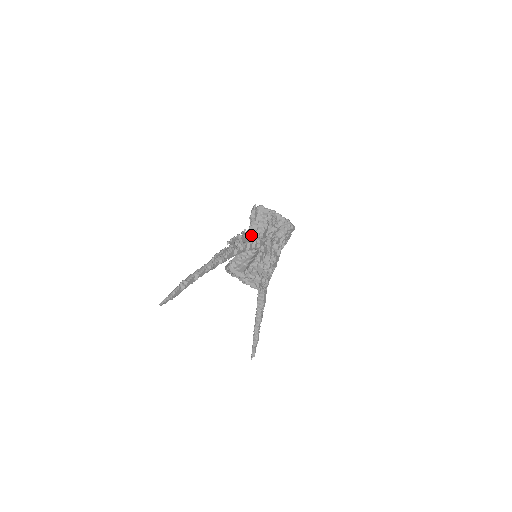
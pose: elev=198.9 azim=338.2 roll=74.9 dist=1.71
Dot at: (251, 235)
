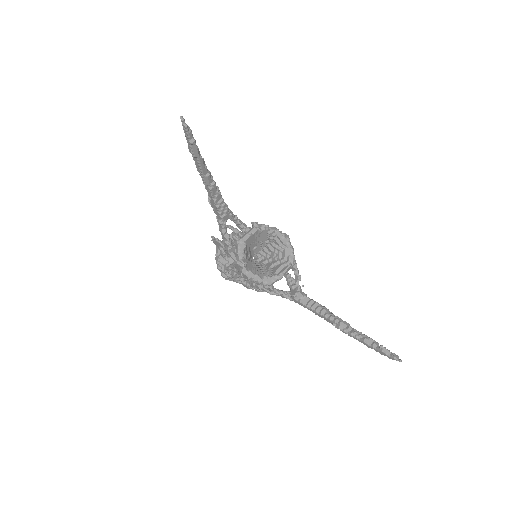
Dot at: occluded
